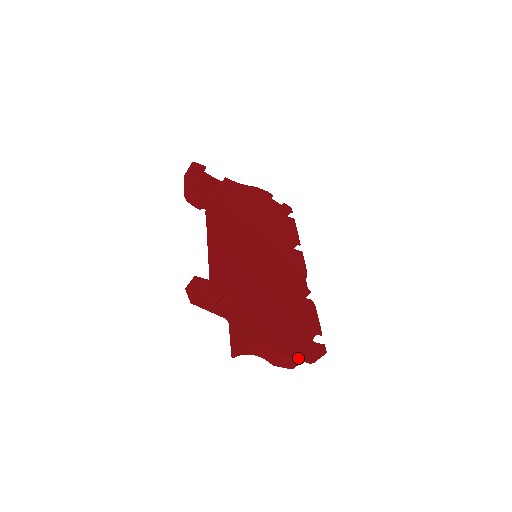
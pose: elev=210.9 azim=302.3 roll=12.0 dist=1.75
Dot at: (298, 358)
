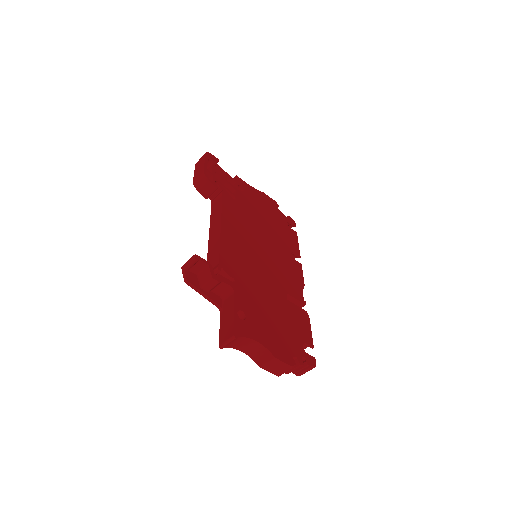
Dot at: (288, 363)
